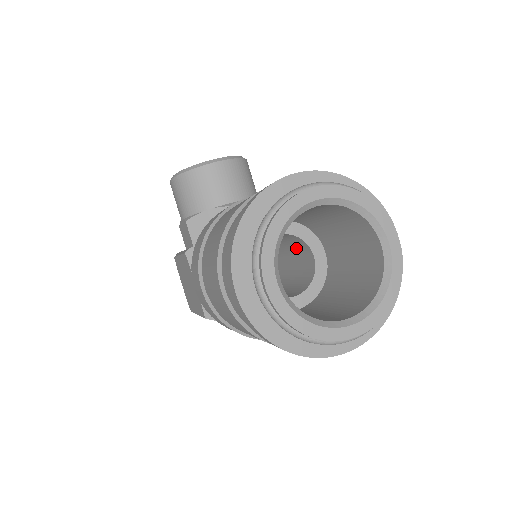
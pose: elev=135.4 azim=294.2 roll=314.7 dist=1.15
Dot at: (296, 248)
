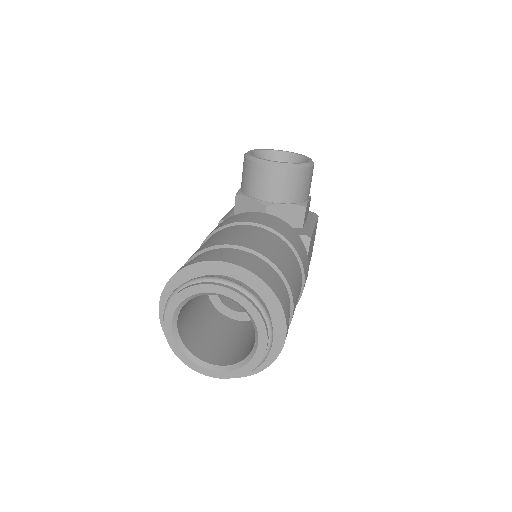
Dot at: occluded
